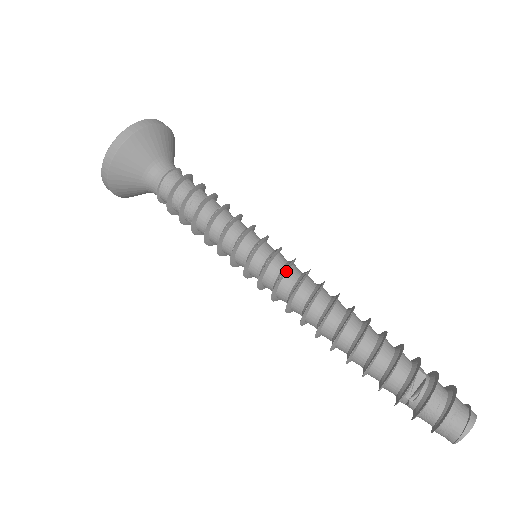
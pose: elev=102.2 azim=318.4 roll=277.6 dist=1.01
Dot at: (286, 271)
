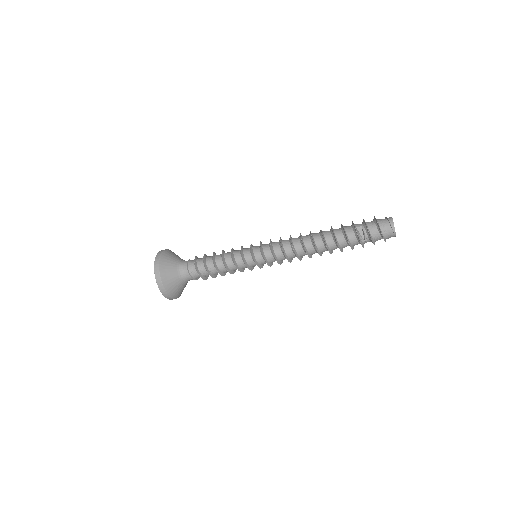
Dot at: (273, 251)
